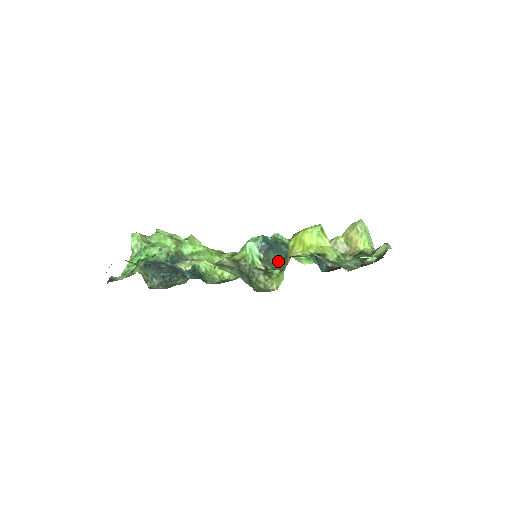
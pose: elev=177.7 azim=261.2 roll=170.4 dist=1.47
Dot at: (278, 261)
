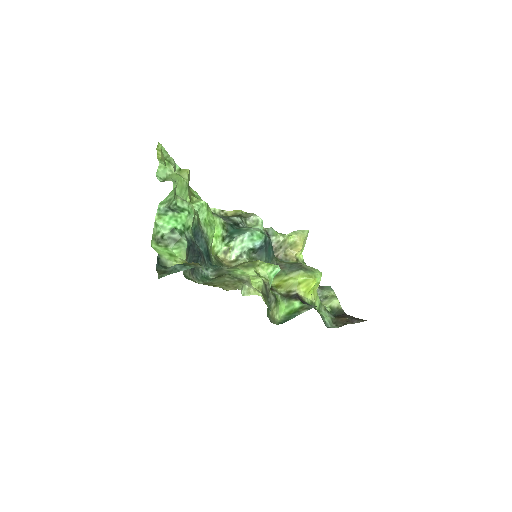
Dot at: occluded
